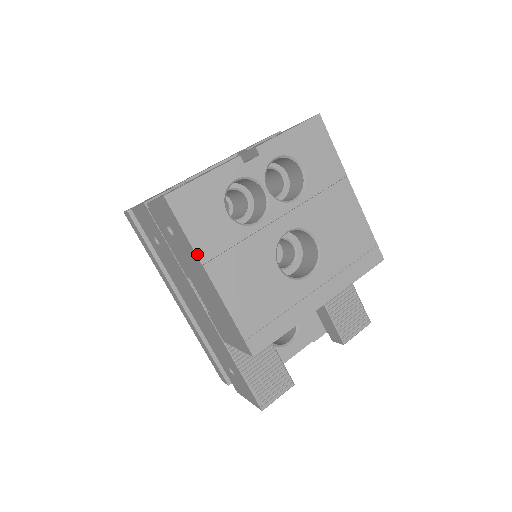
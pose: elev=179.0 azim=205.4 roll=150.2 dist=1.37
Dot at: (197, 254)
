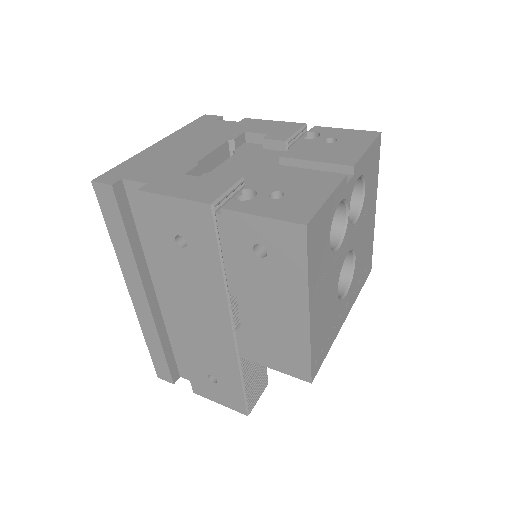
Dot at: (309, 289)
